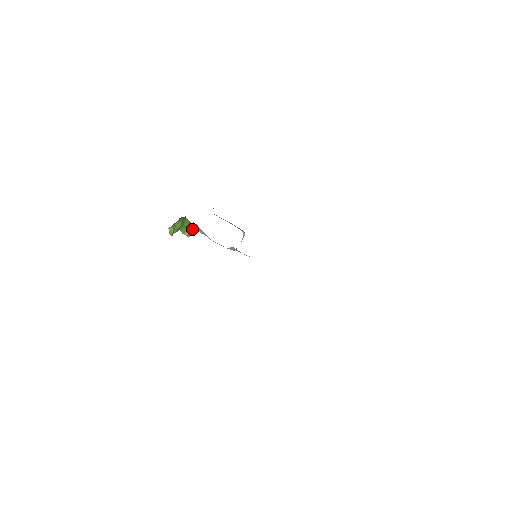
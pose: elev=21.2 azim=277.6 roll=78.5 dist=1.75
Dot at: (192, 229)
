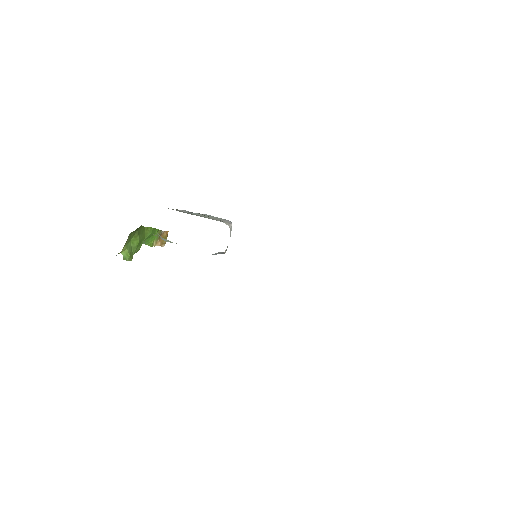
Dot at: (164, 234)
